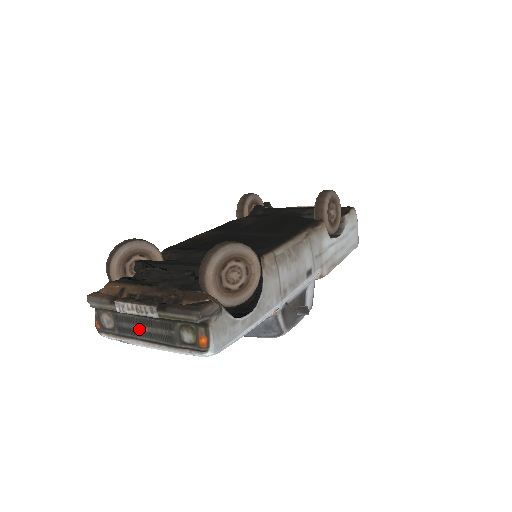
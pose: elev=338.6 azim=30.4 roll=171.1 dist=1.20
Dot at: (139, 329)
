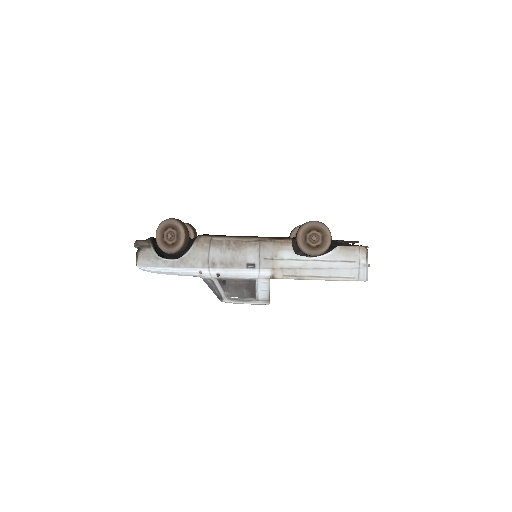
Dot at: occluded
